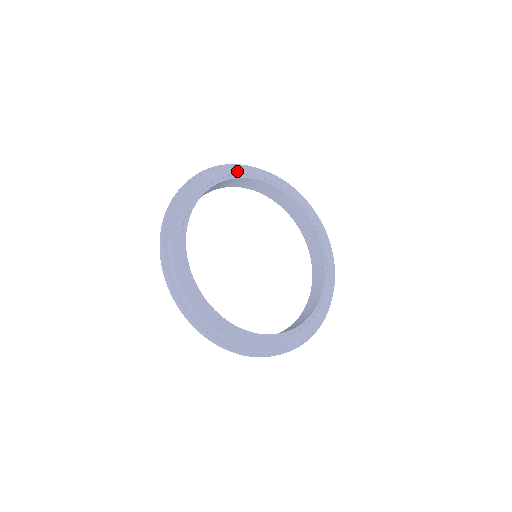
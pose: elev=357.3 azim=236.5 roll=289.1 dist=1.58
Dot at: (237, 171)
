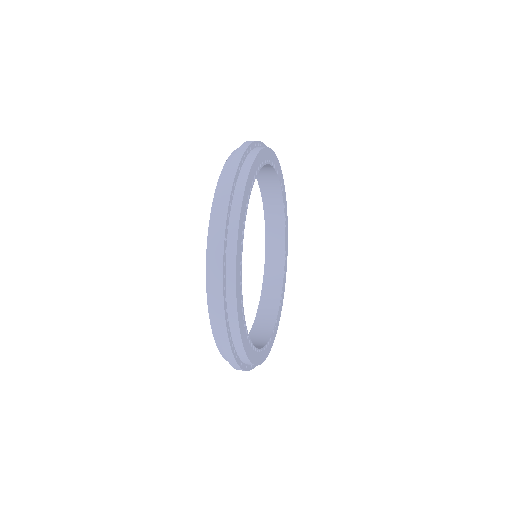
Dot at: (246, 196)
